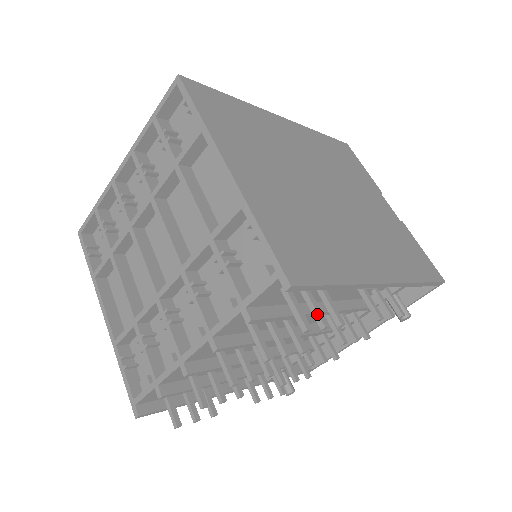
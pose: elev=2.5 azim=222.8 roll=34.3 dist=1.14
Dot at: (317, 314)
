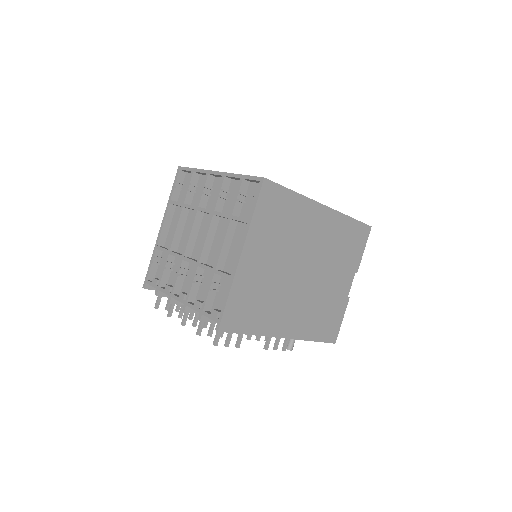
Dot at: (228, 339)
